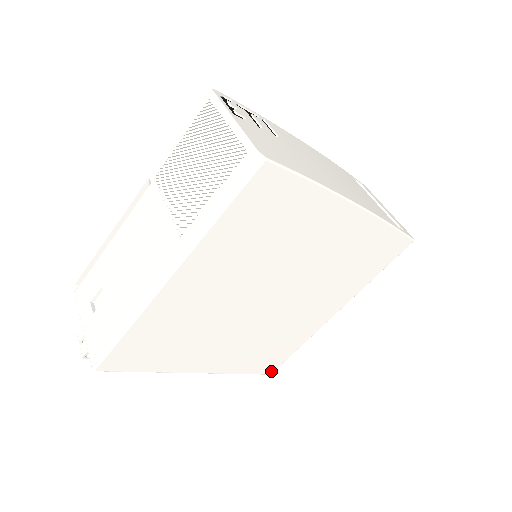
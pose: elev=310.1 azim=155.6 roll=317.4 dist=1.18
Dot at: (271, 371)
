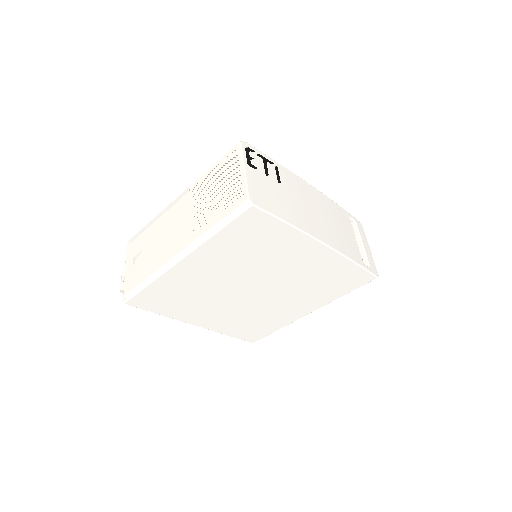
Dot at: (254, 341)
